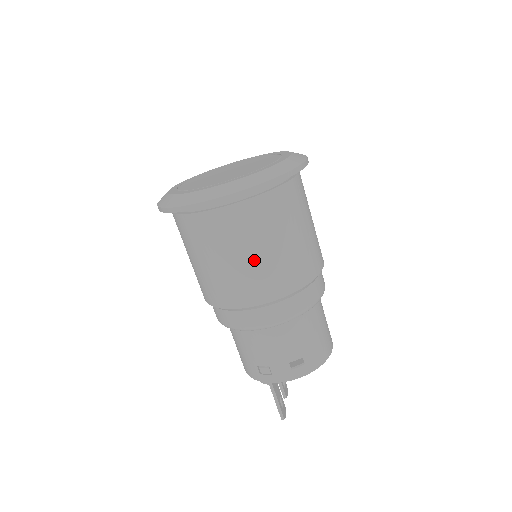
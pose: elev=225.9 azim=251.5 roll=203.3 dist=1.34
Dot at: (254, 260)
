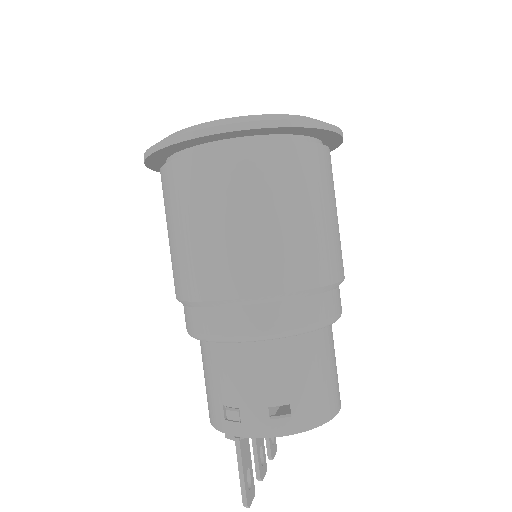
Dot at: (243, 229)
